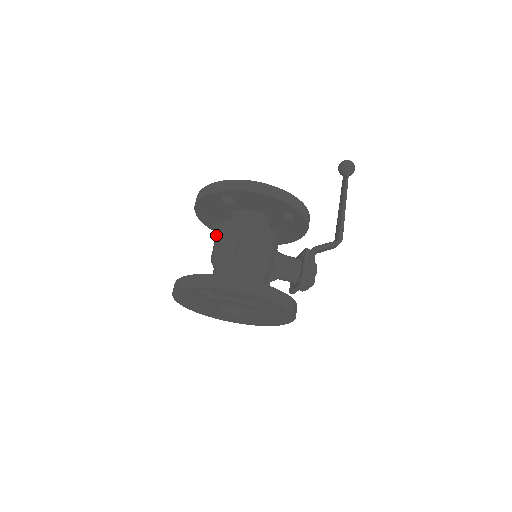
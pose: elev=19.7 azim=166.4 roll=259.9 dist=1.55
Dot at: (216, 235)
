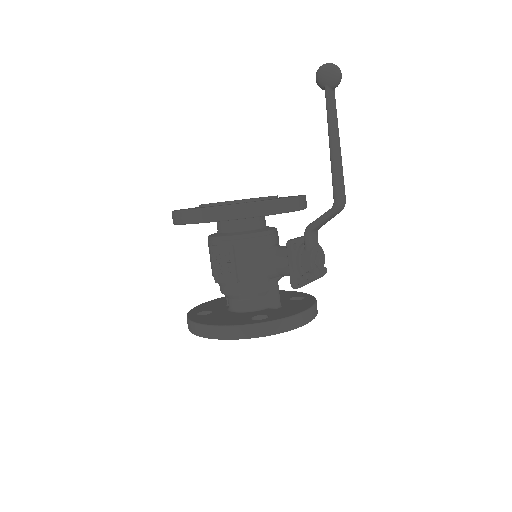
Dot at: occluded
